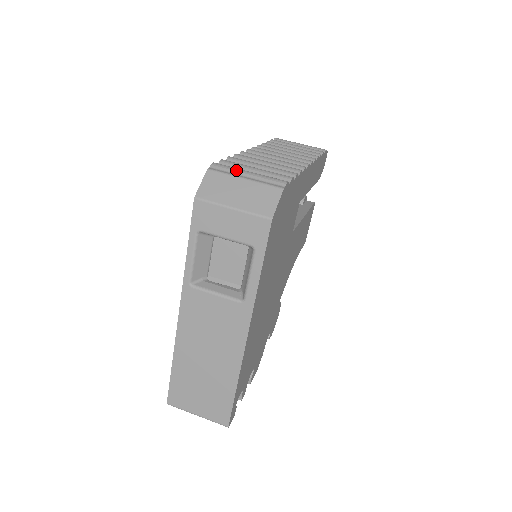
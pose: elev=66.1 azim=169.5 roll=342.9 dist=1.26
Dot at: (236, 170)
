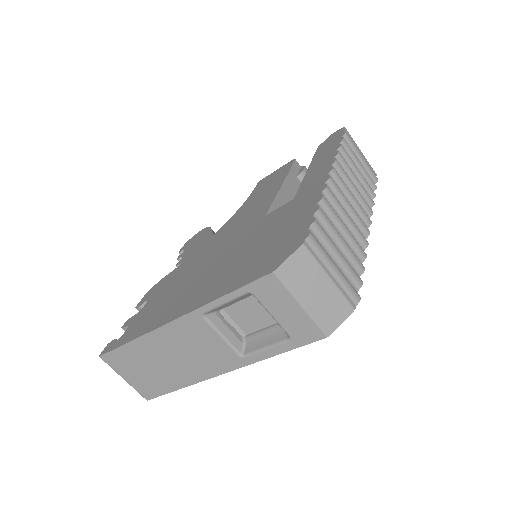
Dot at: (326, 259)
